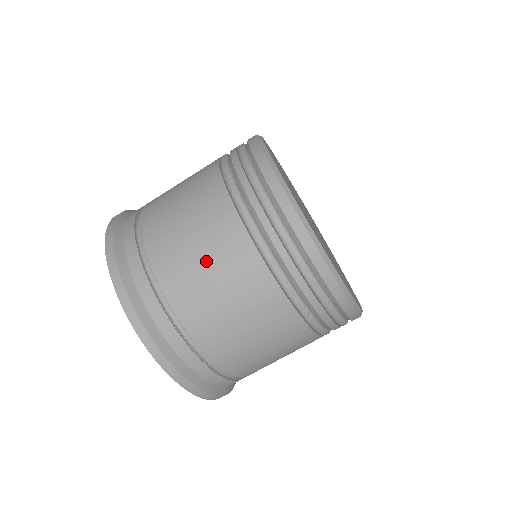
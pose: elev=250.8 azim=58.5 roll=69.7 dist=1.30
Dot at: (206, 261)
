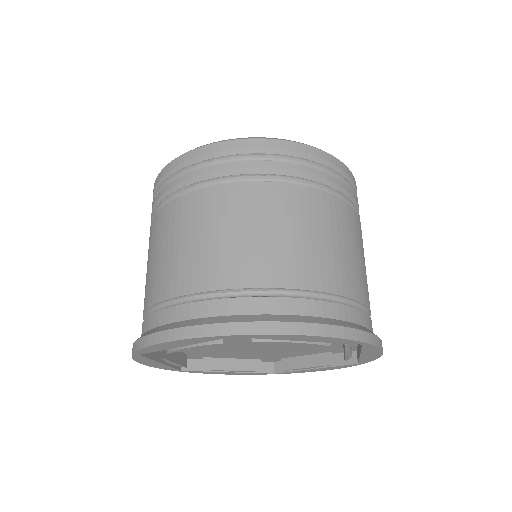
Dot at: (166, 247)
